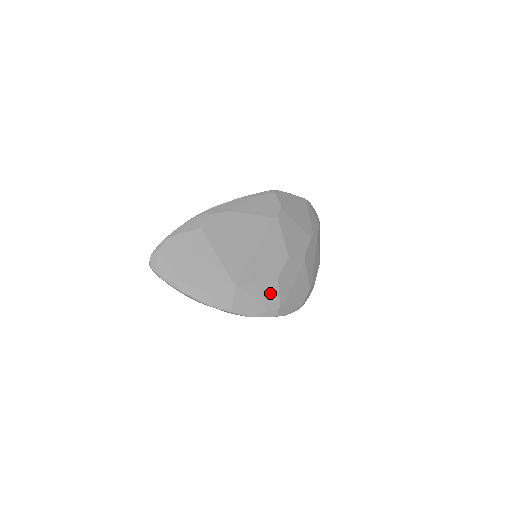
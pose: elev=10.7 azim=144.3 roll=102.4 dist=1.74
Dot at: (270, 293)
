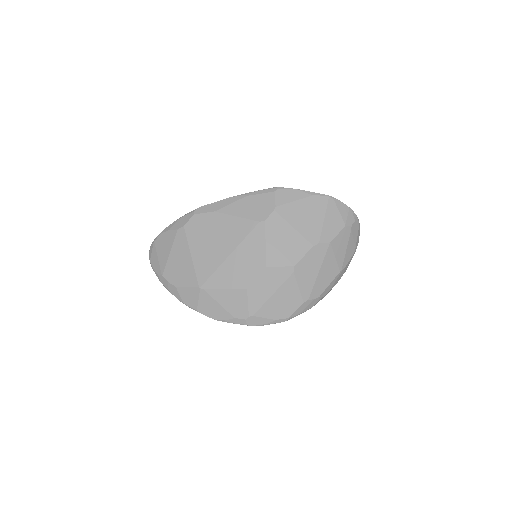
Dot at: (238, 302)
